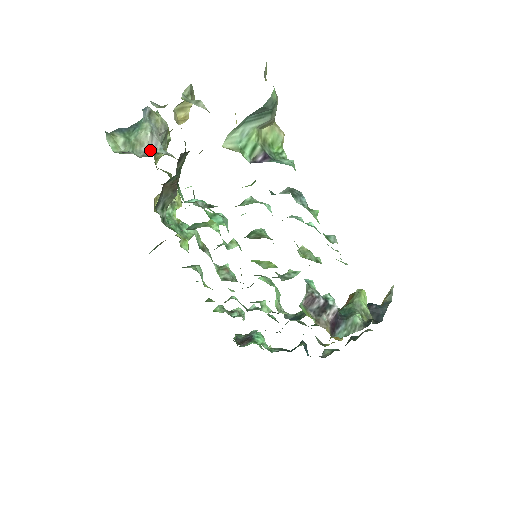
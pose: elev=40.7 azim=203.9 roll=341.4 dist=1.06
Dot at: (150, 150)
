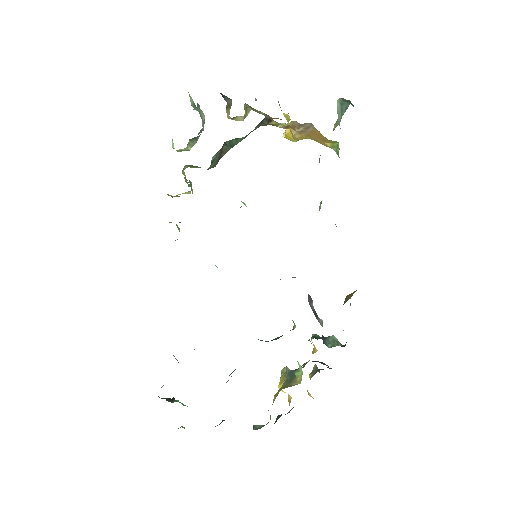
Dot at: occluded
